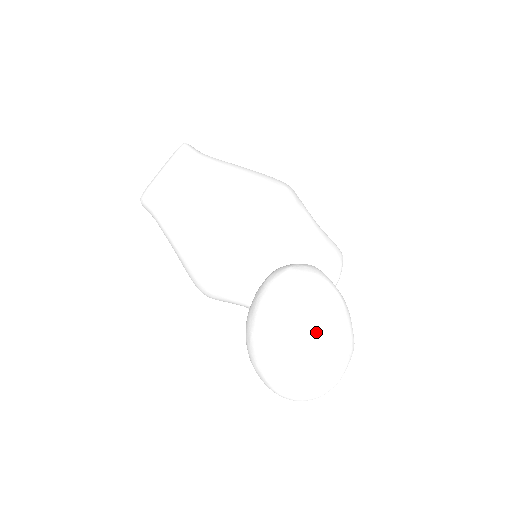
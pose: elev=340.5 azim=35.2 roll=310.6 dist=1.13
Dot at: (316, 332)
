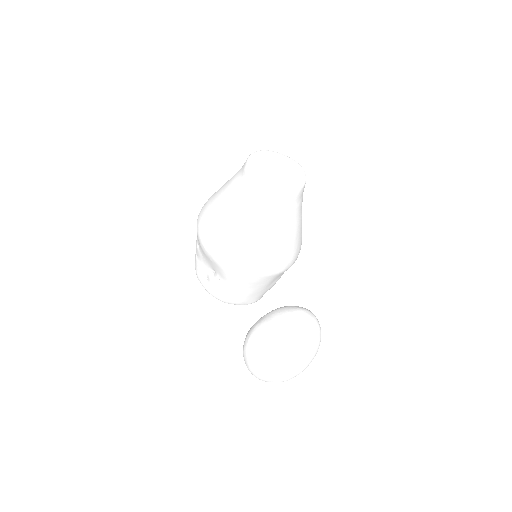
Dot at: (310, 362)
